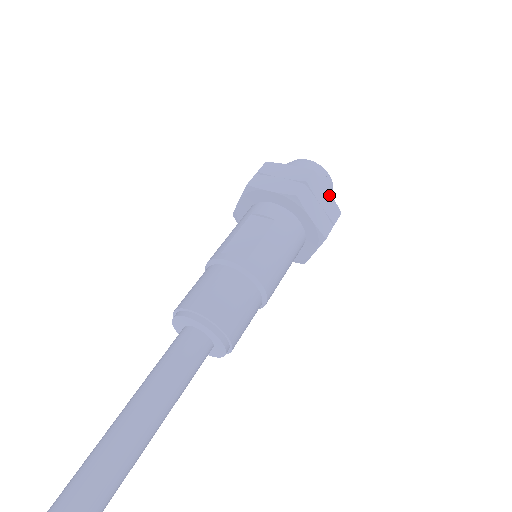
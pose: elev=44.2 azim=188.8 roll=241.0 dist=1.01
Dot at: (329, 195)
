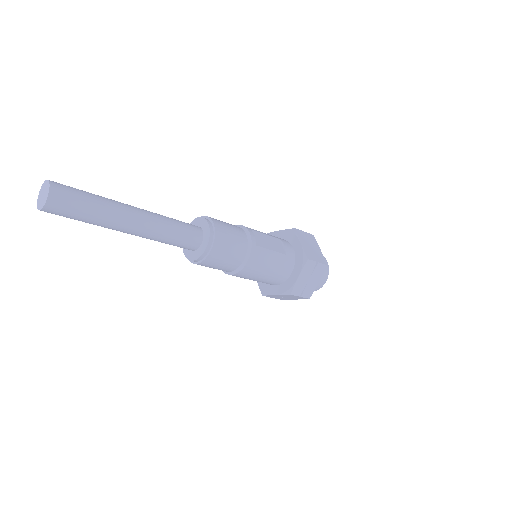
Dot at: (317, 283)
